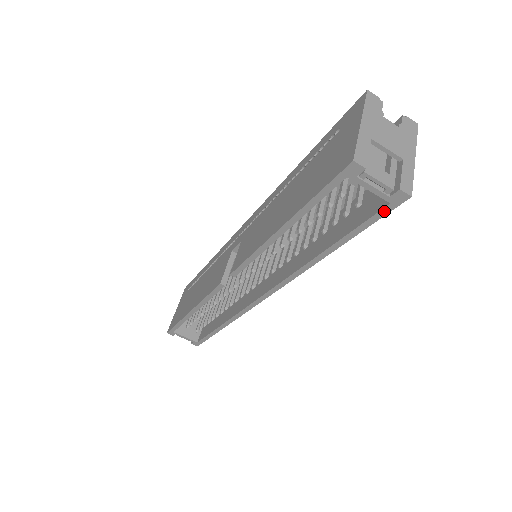
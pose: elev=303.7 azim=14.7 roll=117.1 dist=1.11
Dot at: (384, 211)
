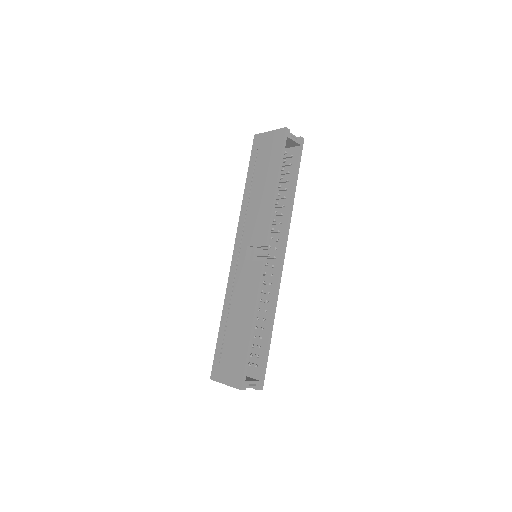
Dot at: (301, 151)
